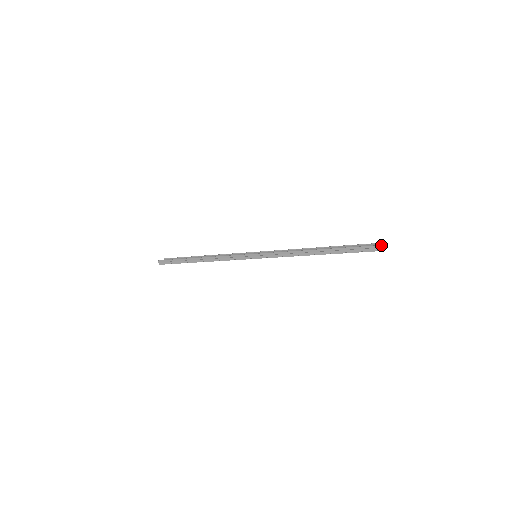
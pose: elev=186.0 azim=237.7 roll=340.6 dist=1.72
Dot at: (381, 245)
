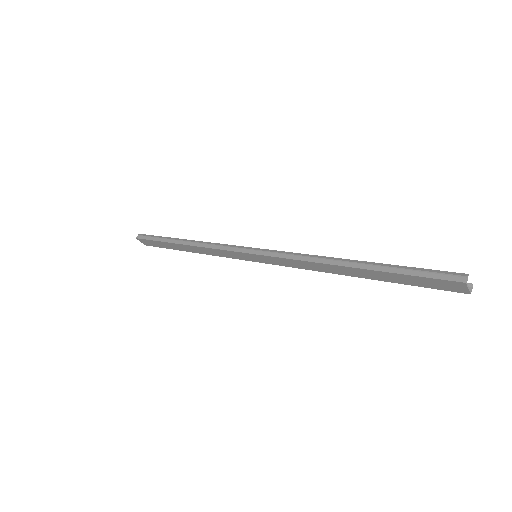
Dot at: occluded
